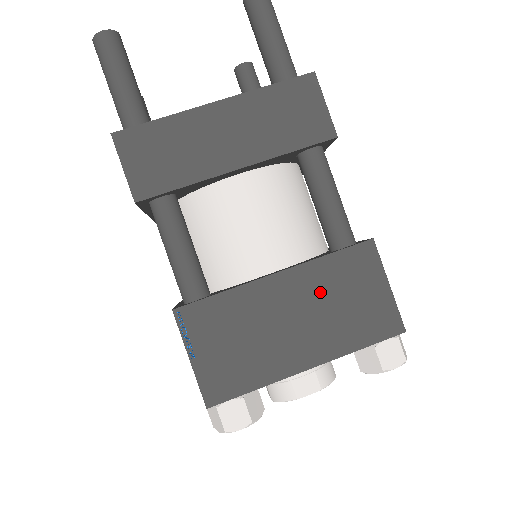
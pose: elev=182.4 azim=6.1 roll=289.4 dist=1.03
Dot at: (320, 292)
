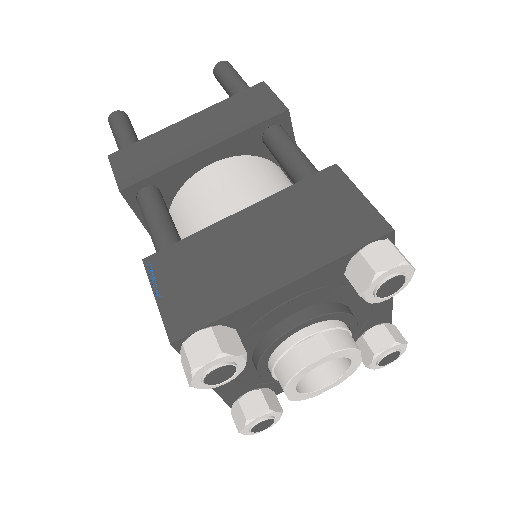
Dot at: (287, 216)
